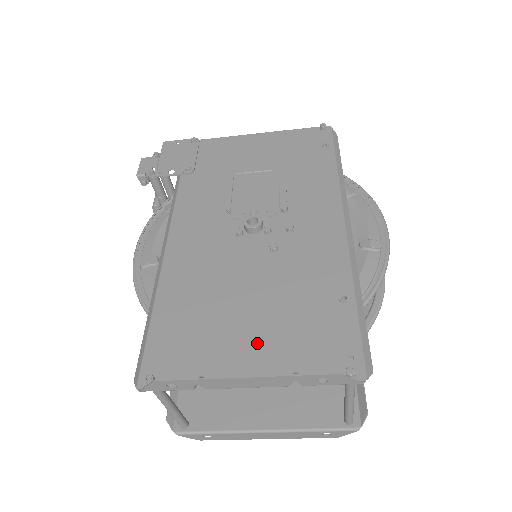
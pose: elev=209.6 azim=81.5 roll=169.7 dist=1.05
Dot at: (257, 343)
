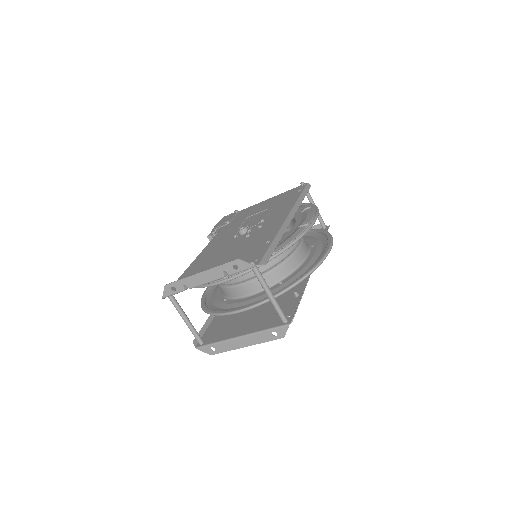
Dot at: occluded
